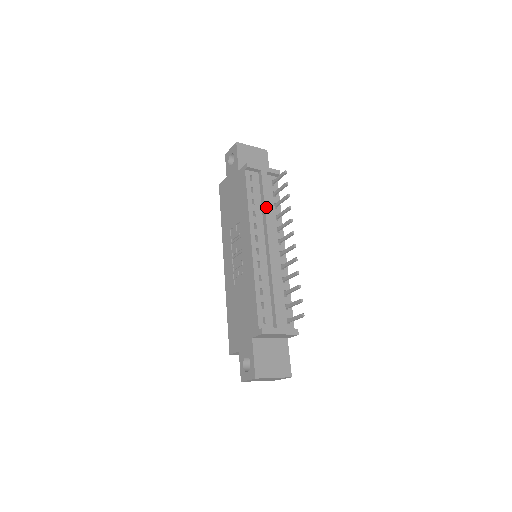
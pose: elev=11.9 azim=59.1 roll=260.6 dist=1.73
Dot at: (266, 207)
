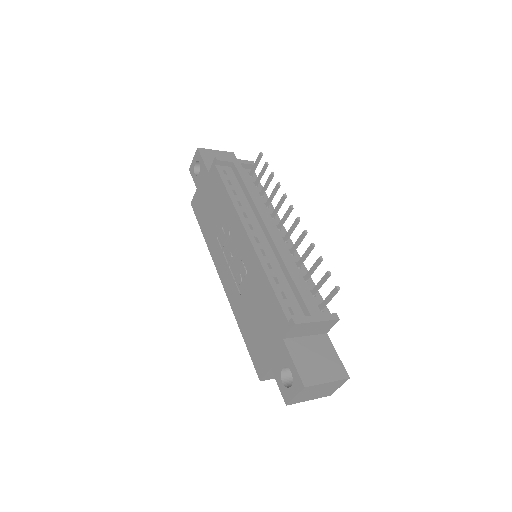
Dot at: (251, 194)
